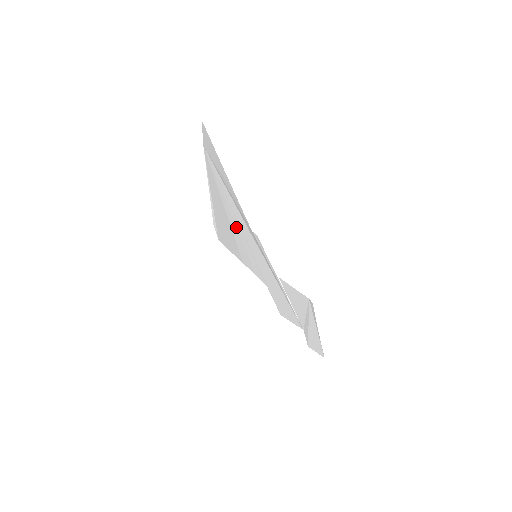
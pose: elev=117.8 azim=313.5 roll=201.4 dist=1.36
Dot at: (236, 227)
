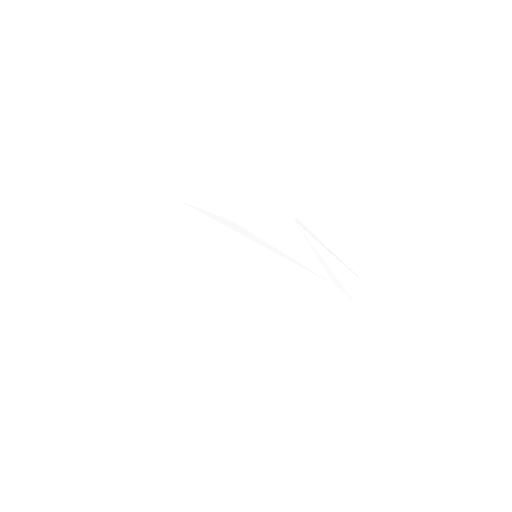
Dot at: (231, 249)
